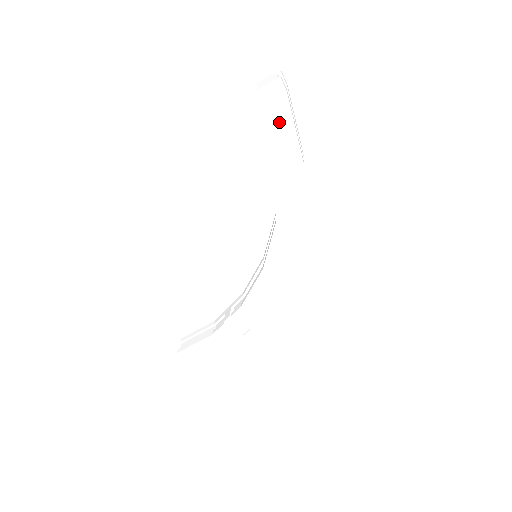
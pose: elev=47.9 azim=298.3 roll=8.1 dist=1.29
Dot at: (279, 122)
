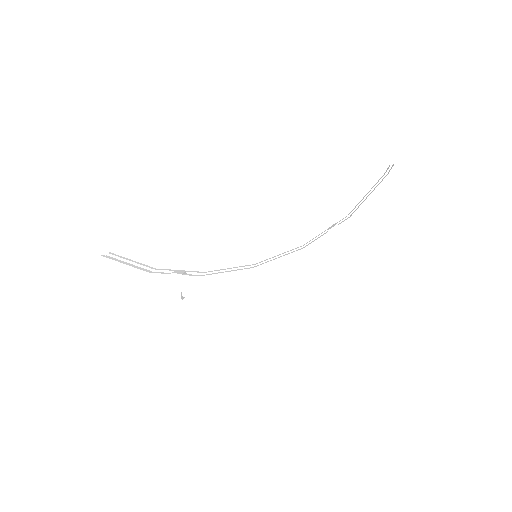
Dot at: (384, 196)
